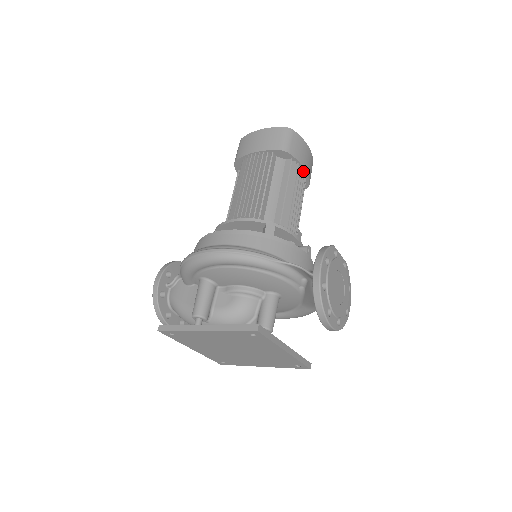
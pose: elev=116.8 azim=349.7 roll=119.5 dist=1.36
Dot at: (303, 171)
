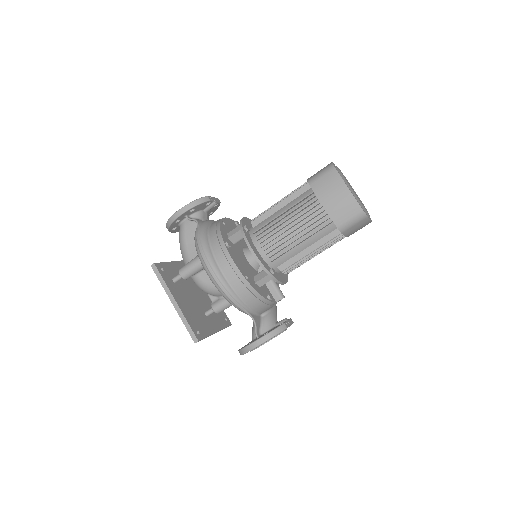
Dot at: occluded
